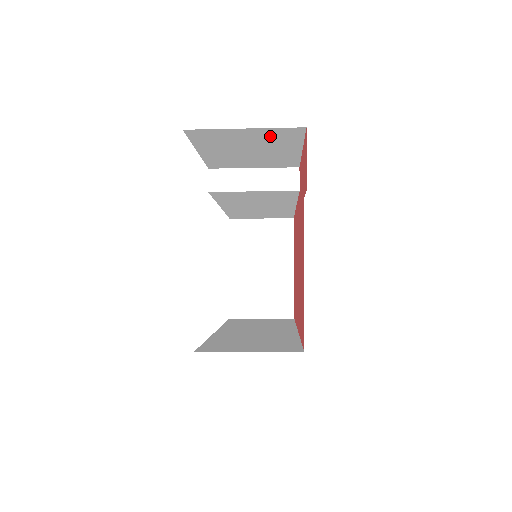
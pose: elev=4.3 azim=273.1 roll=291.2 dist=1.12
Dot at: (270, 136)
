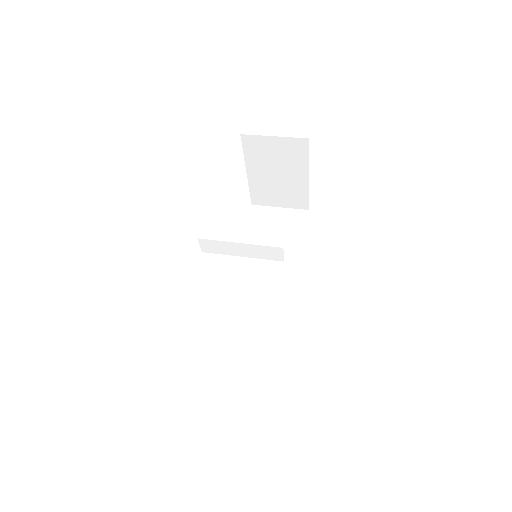
Dot at: occluded
